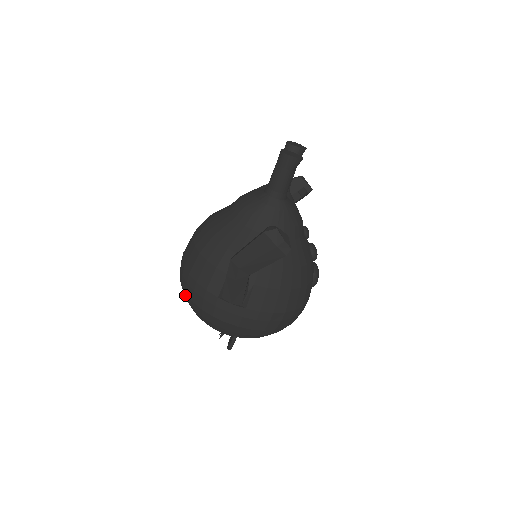
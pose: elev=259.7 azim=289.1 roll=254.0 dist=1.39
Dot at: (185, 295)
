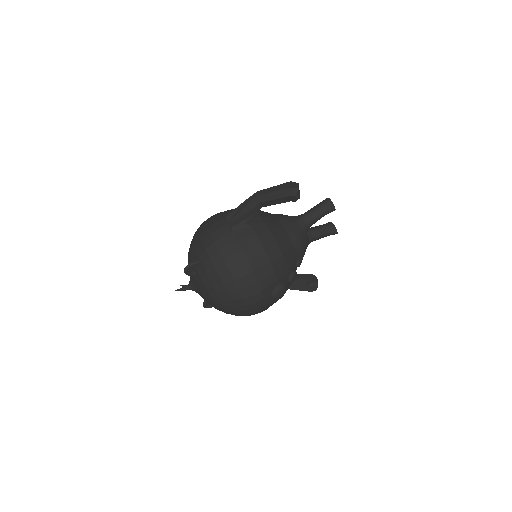
Dot at: occluded
